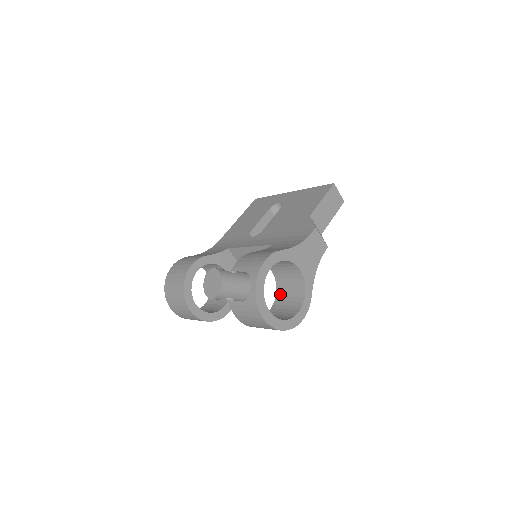
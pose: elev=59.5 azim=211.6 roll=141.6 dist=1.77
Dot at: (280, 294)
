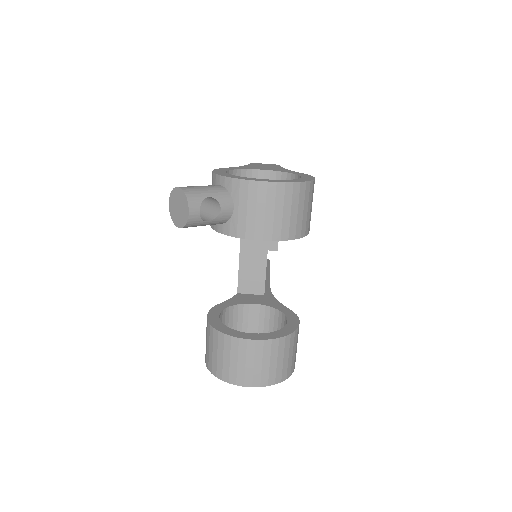
Dot at: occluded
